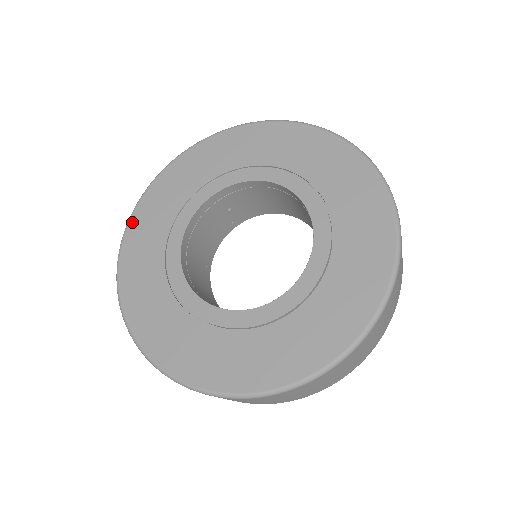
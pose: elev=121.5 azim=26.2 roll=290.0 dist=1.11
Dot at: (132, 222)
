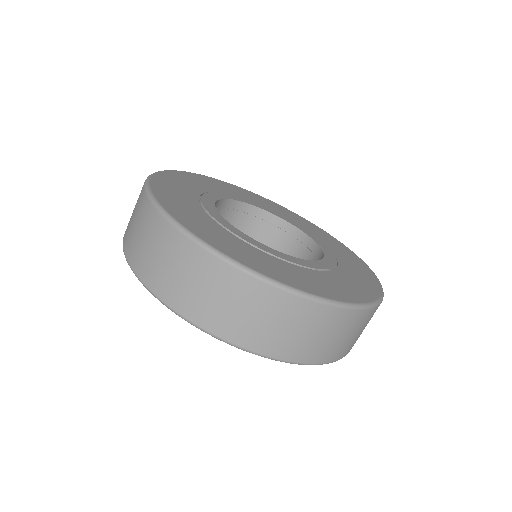
Dot at: (169, 172)
